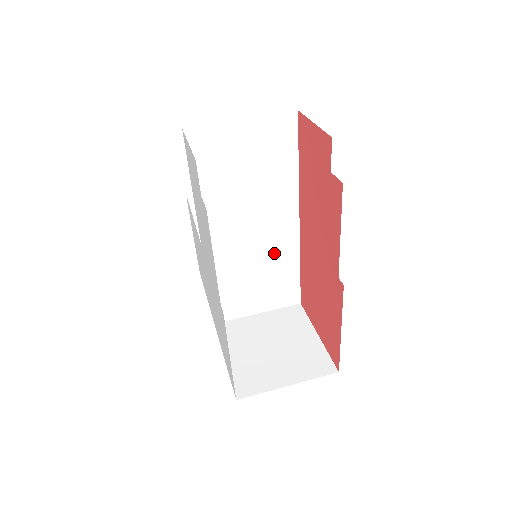
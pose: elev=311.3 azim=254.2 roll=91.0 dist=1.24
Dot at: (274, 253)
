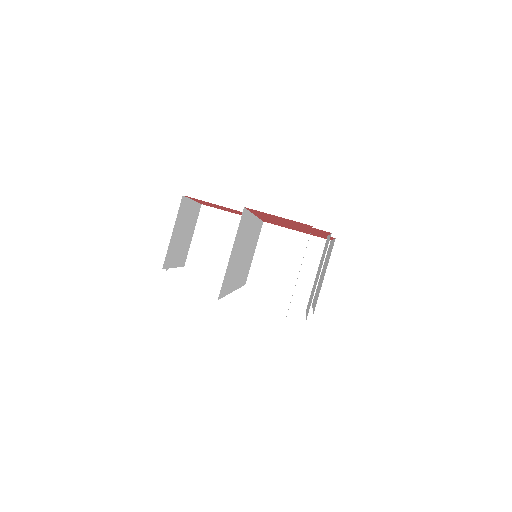
Dot at: (252, 238)
